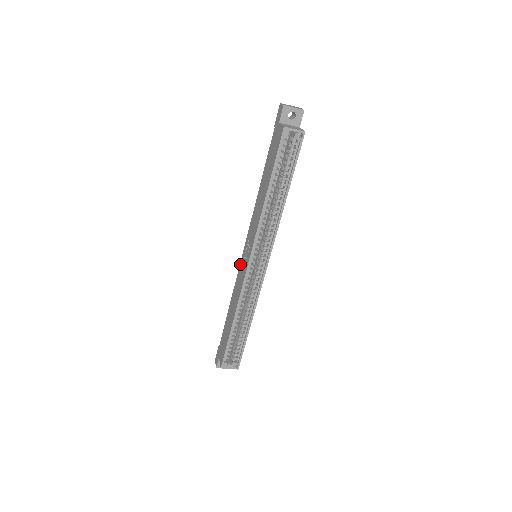
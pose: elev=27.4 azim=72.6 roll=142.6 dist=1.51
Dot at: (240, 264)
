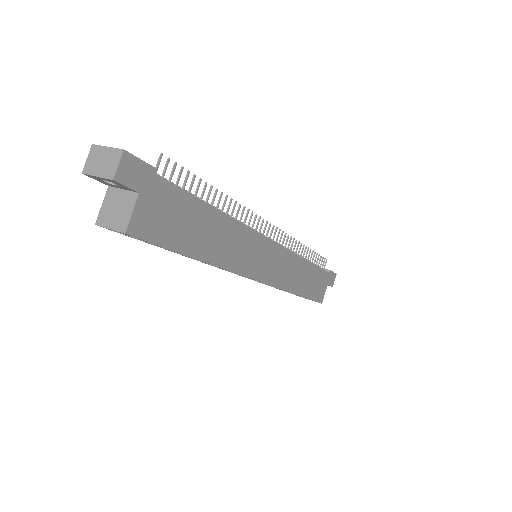
Dot at: occluded
